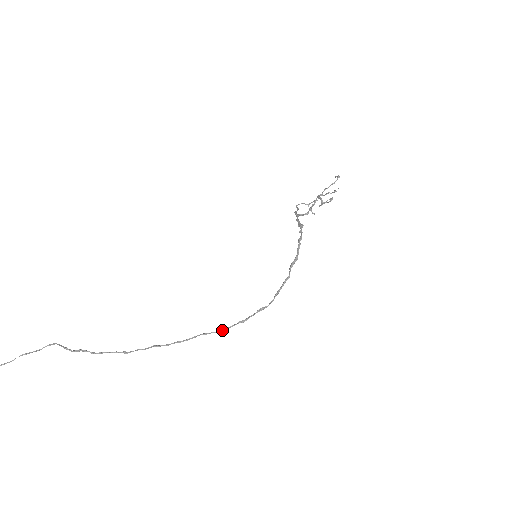
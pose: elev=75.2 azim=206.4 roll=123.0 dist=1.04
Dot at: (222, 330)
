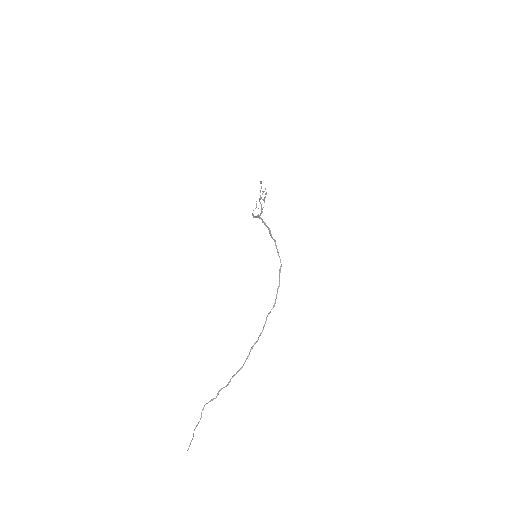
Dot at: (274, 303)
